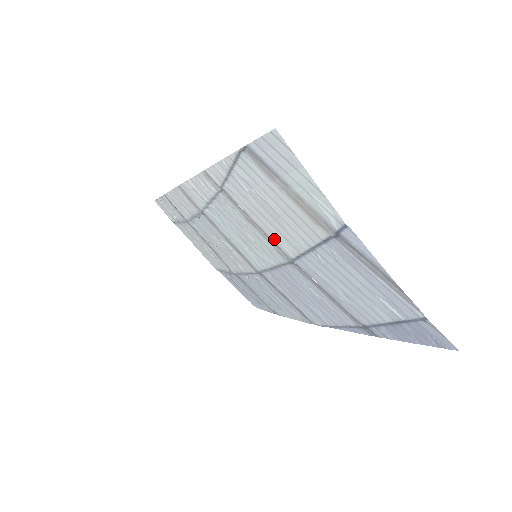
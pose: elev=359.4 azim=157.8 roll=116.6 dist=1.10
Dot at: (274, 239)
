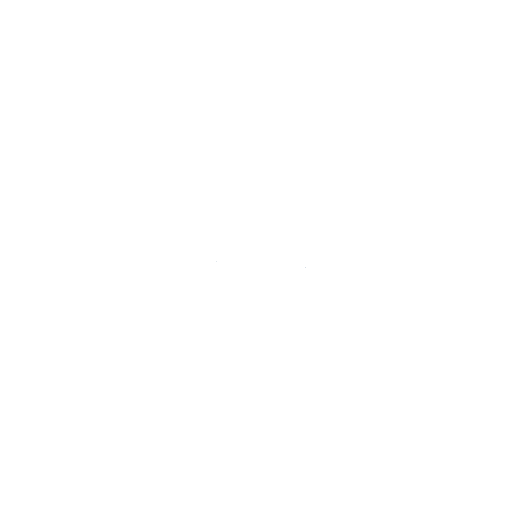
Dot at: occluded
